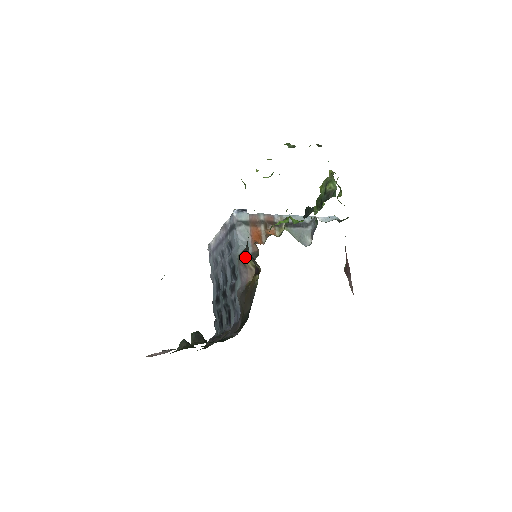
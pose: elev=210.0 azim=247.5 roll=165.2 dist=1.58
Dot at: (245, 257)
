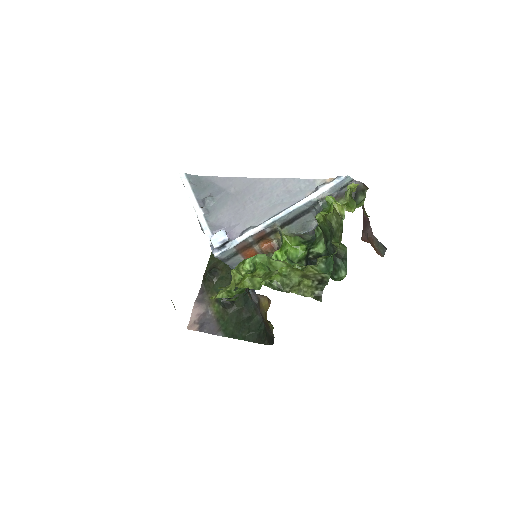
Dot at: (250, 297)
